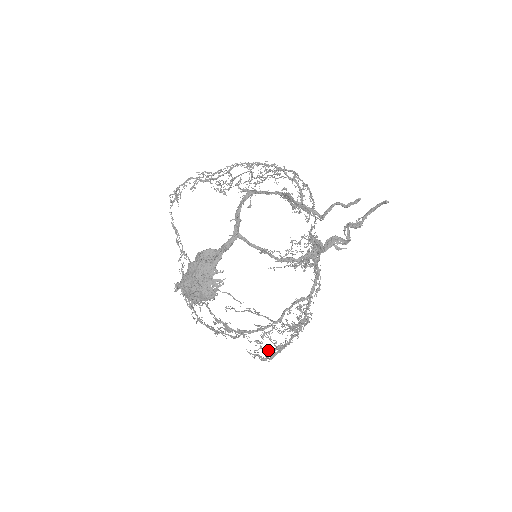
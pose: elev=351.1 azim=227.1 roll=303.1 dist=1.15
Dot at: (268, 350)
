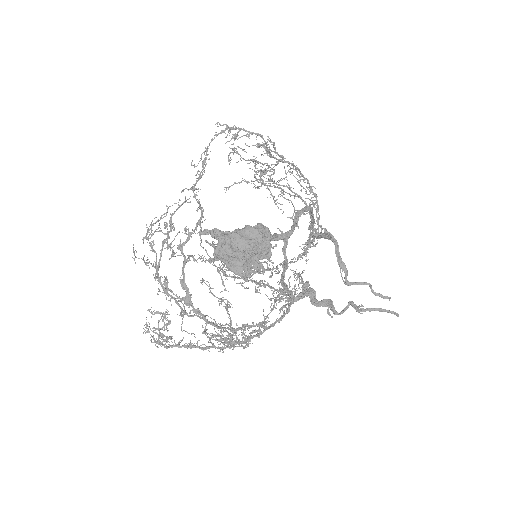
Dot at: occluded
